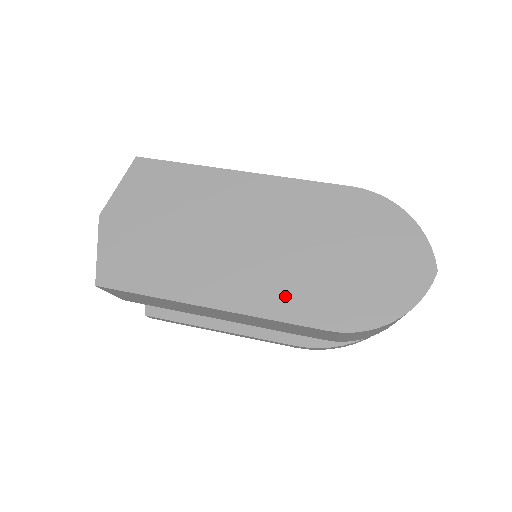
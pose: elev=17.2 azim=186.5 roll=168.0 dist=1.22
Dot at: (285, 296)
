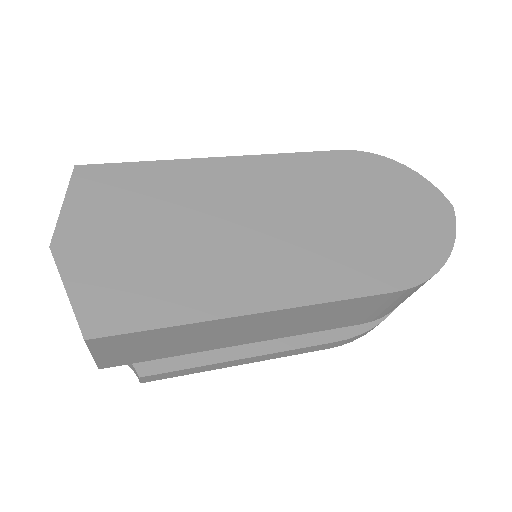
Dot at: (336, 271)
